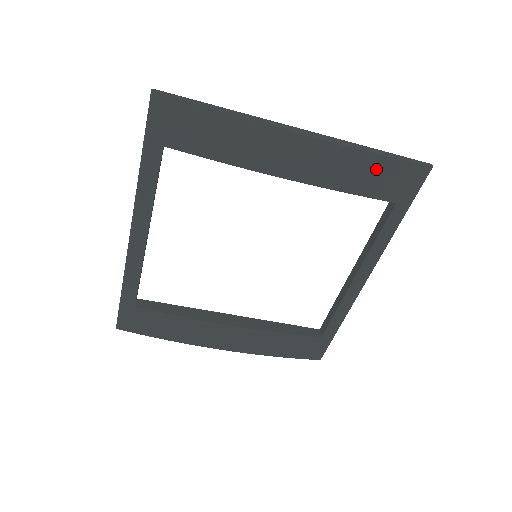
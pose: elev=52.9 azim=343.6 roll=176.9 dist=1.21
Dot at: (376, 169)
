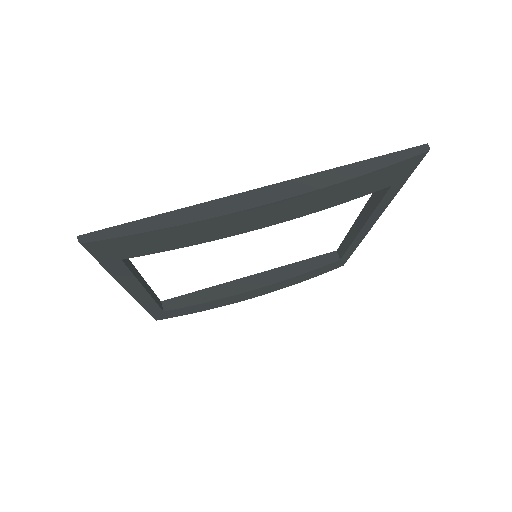
Dot at: (361, 183)
